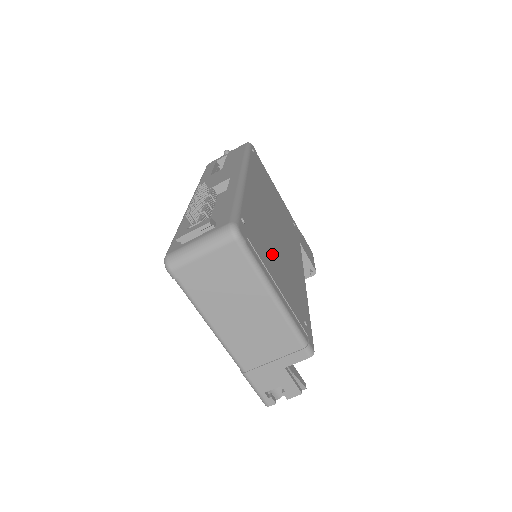
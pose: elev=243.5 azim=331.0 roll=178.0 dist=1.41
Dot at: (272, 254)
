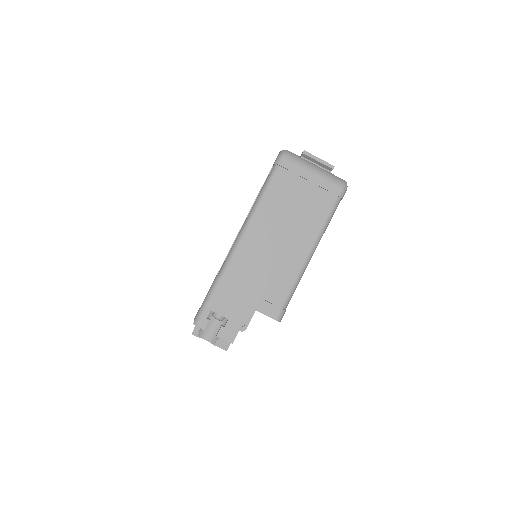
Dot at: occluded
